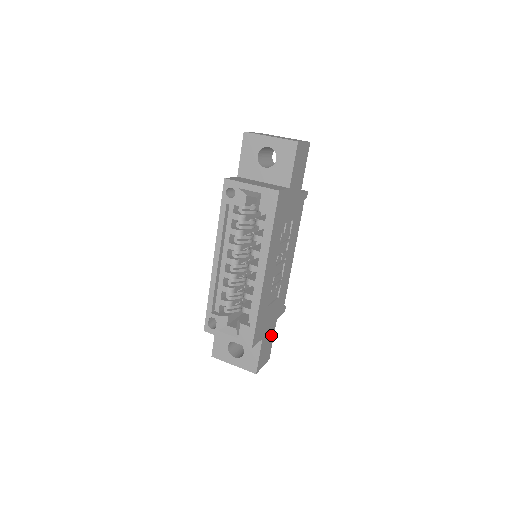
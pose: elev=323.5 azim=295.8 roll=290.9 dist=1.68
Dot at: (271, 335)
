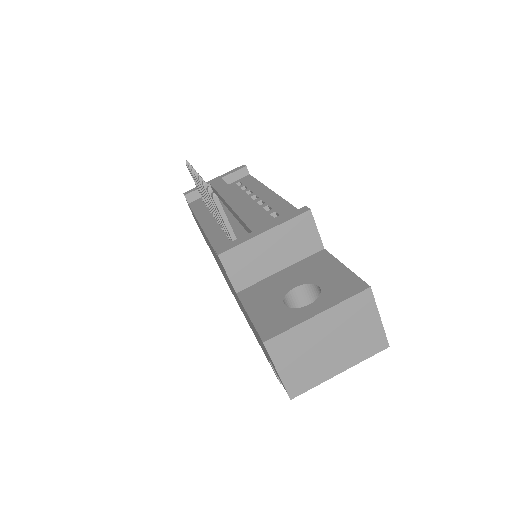
Dot at: occluded
